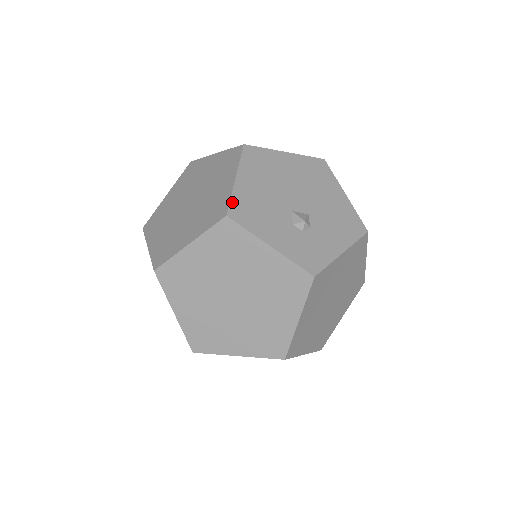
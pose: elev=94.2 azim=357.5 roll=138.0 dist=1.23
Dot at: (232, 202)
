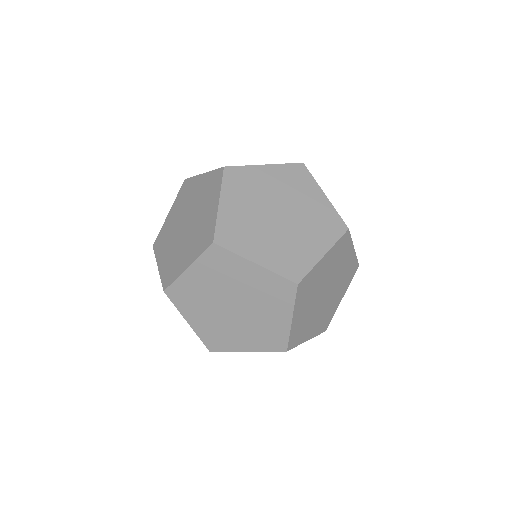
Dot at: occluded
